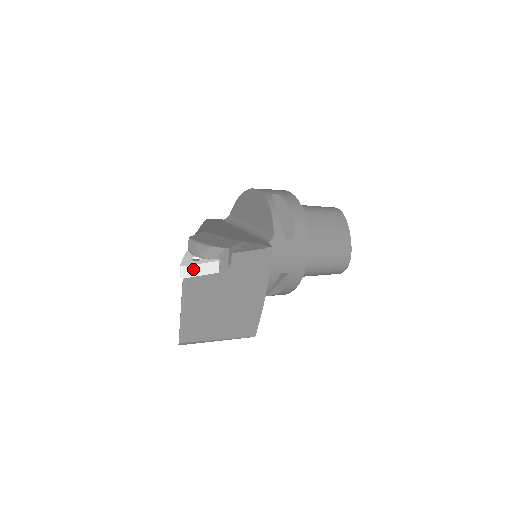
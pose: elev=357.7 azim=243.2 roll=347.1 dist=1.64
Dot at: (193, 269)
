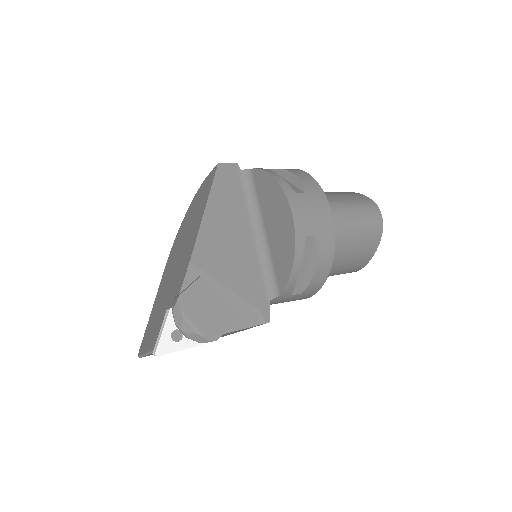
Dot at: (170, 352)
